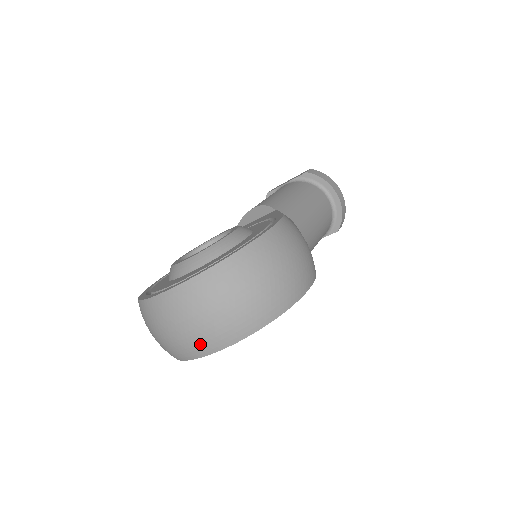
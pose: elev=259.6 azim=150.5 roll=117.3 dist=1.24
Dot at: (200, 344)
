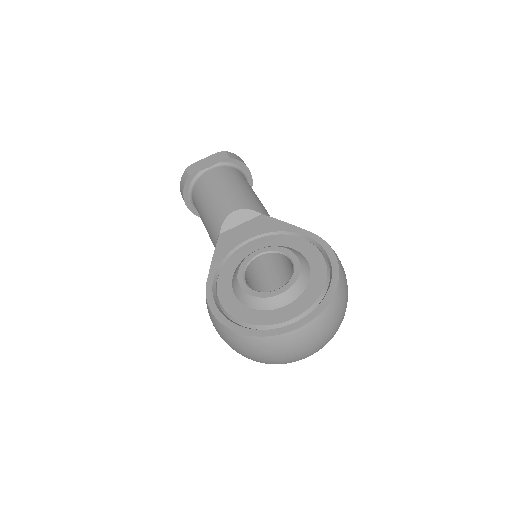
Dot at: (315, 351)
